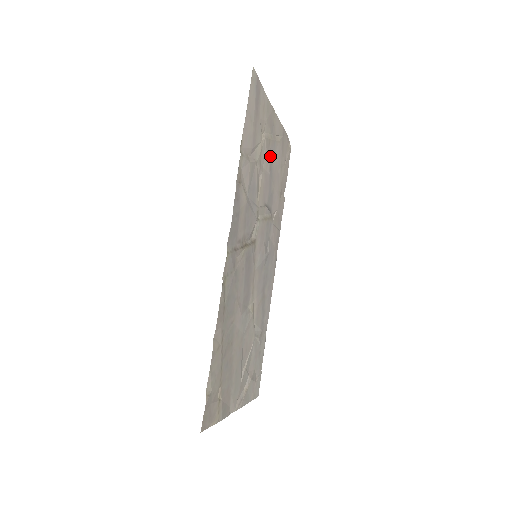
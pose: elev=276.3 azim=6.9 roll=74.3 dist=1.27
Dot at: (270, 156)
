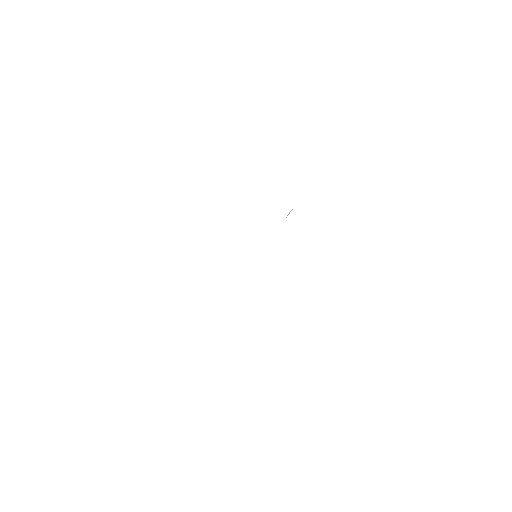
Dot at: occluded
